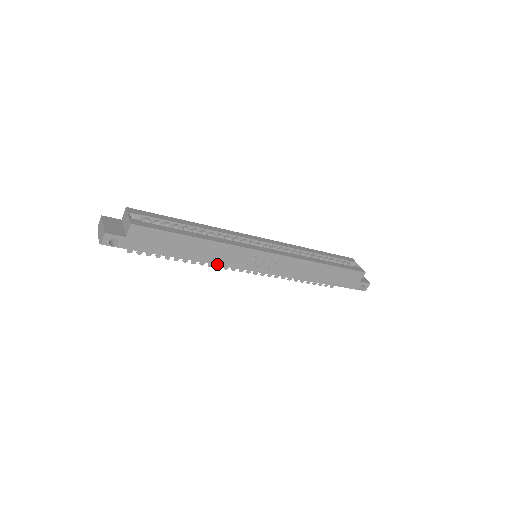
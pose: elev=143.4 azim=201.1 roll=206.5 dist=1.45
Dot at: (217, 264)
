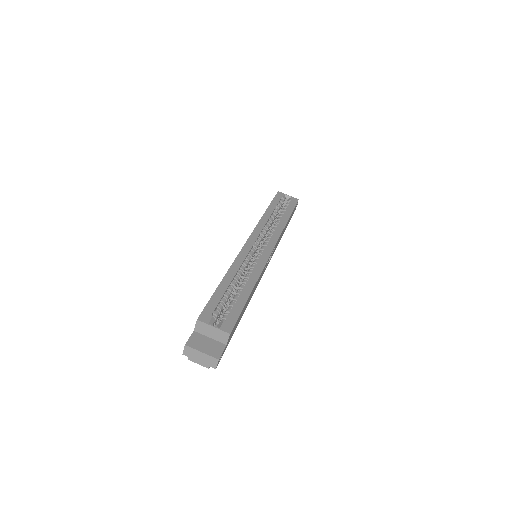
Dot at: occluded
